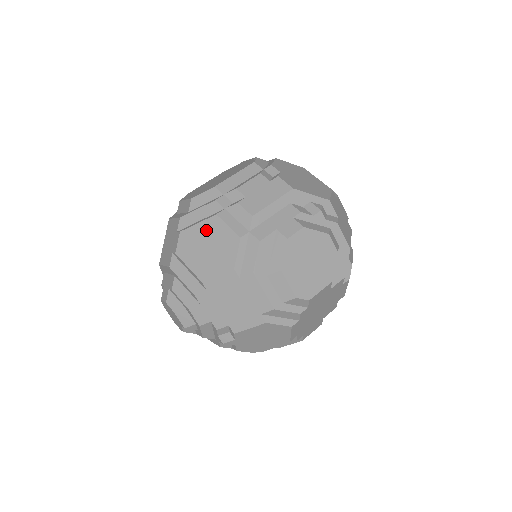
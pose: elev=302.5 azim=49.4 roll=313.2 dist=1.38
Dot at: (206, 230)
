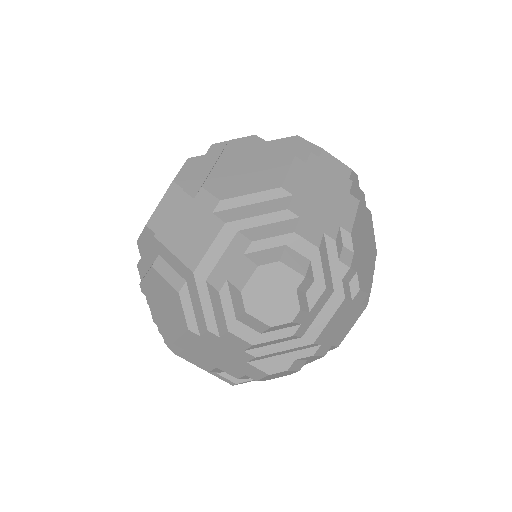
Dot at: (229, 163)
